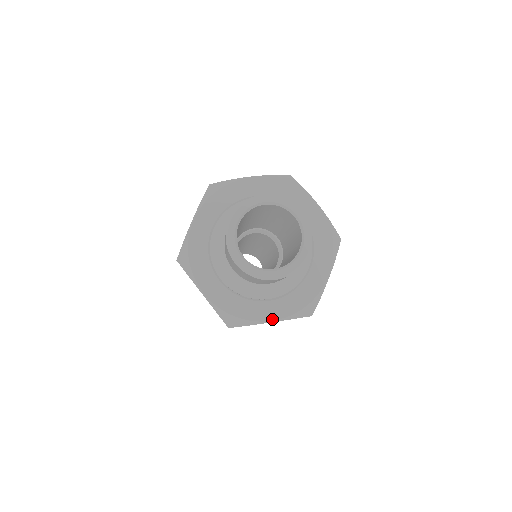
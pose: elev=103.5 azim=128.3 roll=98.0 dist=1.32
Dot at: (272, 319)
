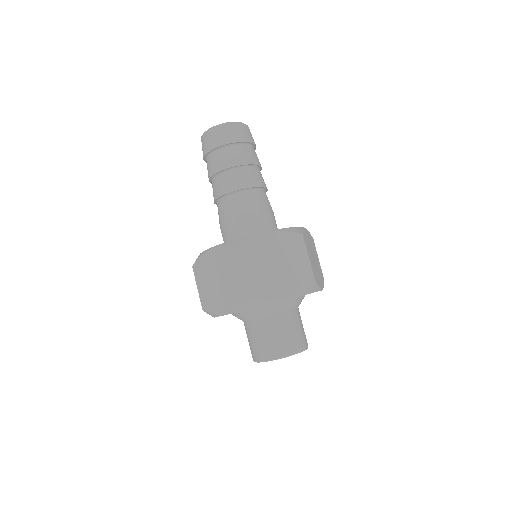
Dot at: occluded
